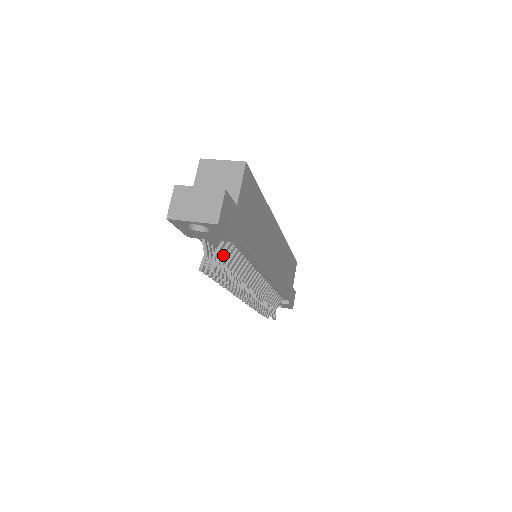
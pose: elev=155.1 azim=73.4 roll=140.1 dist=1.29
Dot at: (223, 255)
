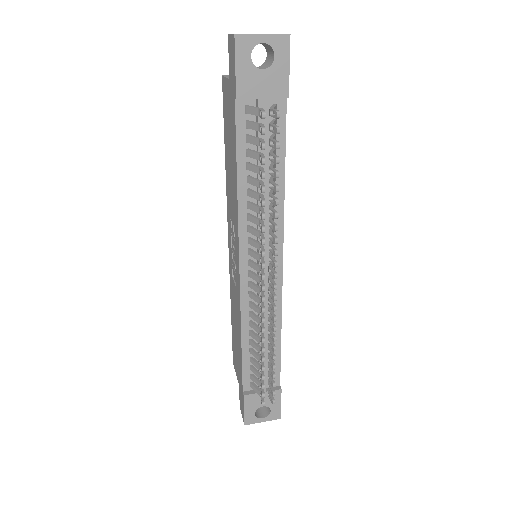
Dot at: occluded
